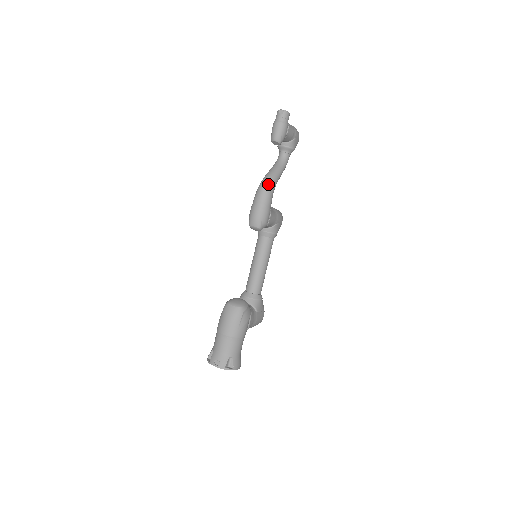
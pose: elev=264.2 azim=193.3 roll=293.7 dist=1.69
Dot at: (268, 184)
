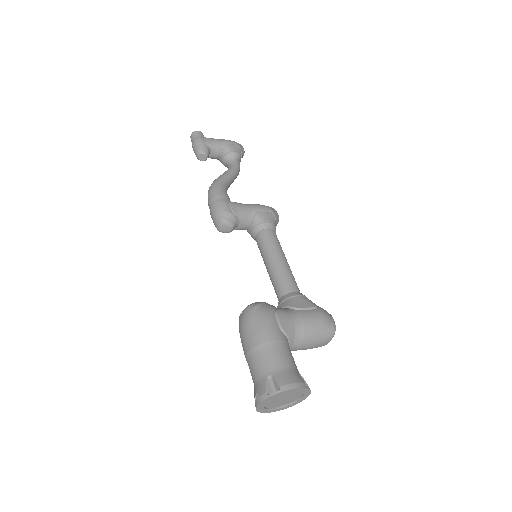
Dot at: (211, 185)
